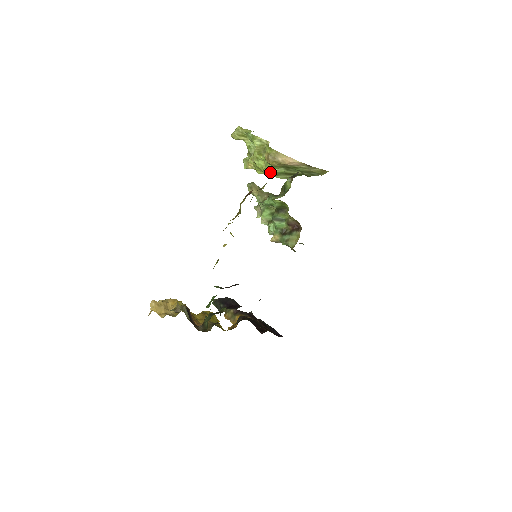
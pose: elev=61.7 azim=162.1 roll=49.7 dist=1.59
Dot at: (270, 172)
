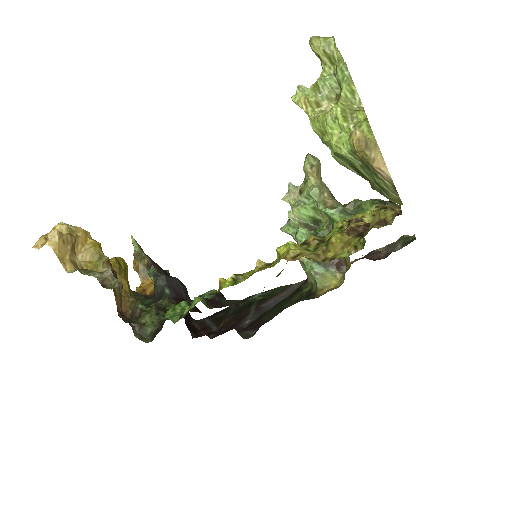
Dot at: (339, 151)
